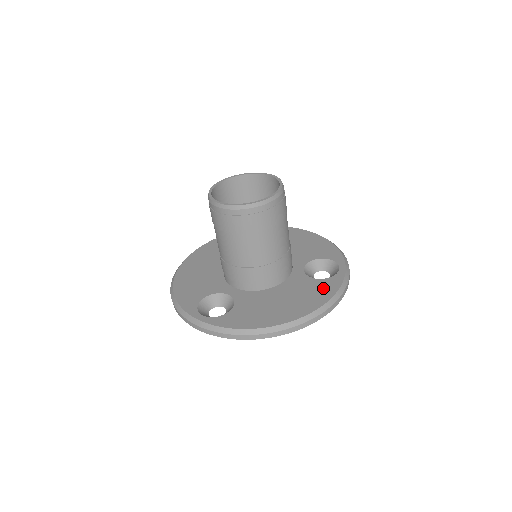
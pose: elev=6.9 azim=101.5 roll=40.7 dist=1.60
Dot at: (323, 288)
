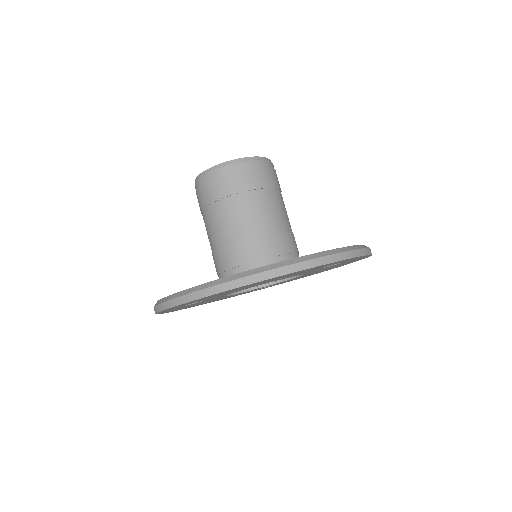
Dot at: occluded
